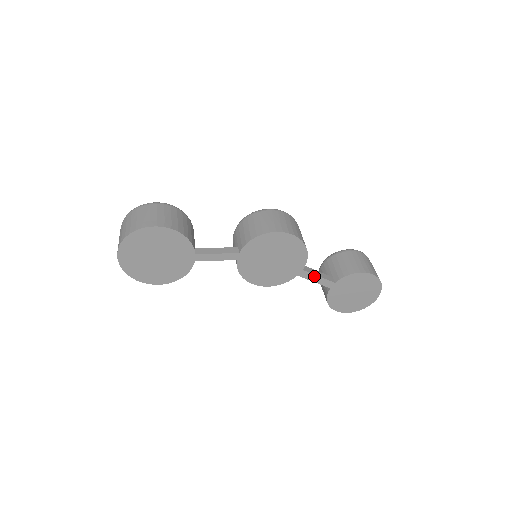
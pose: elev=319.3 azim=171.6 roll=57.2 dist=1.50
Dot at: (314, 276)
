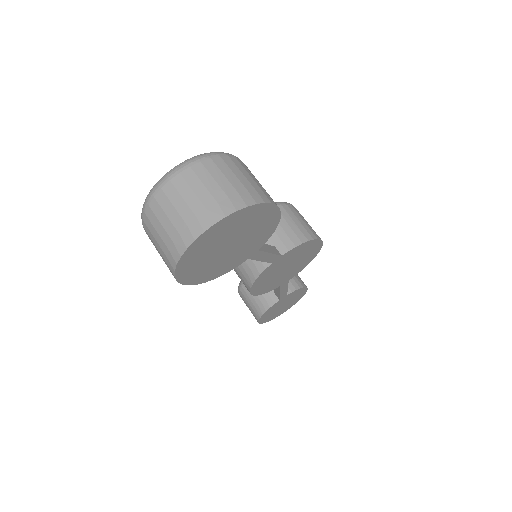
Dot at: (286, 287)
